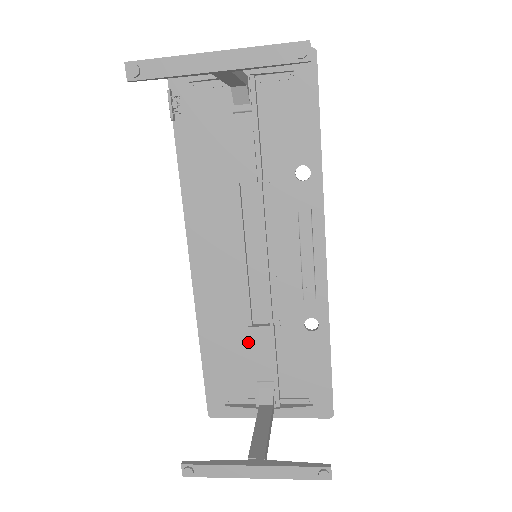
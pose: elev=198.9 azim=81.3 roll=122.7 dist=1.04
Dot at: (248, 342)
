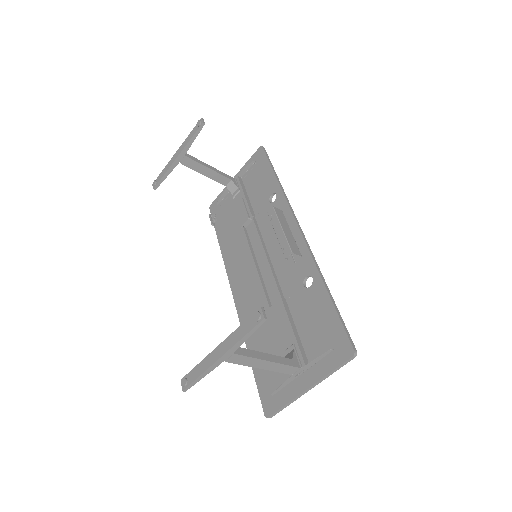
Dot at: occluded
